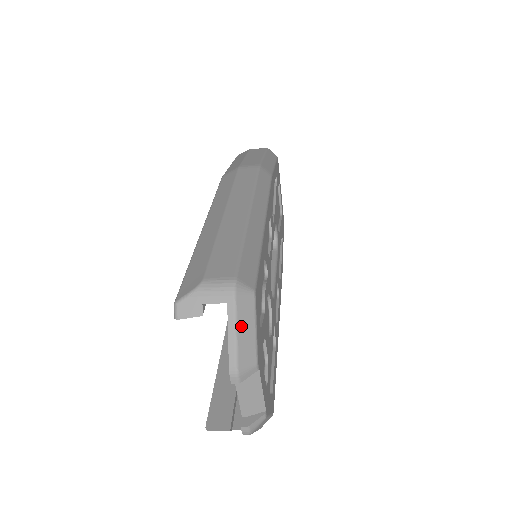
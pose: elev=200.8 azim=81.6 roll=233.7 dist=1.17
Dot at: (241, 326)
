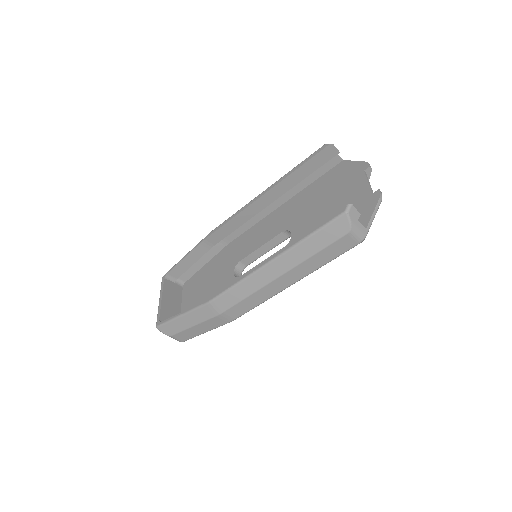
Dot at: occluded
